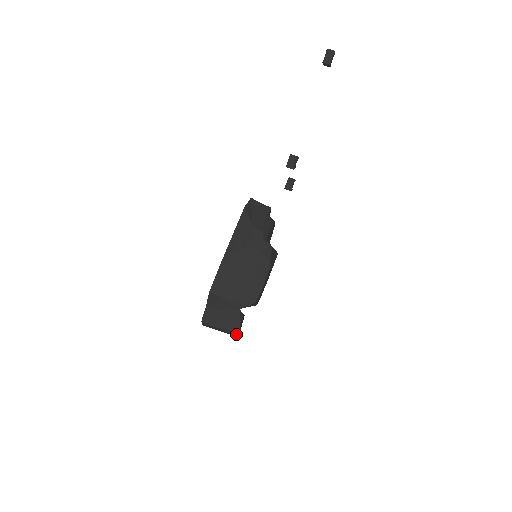
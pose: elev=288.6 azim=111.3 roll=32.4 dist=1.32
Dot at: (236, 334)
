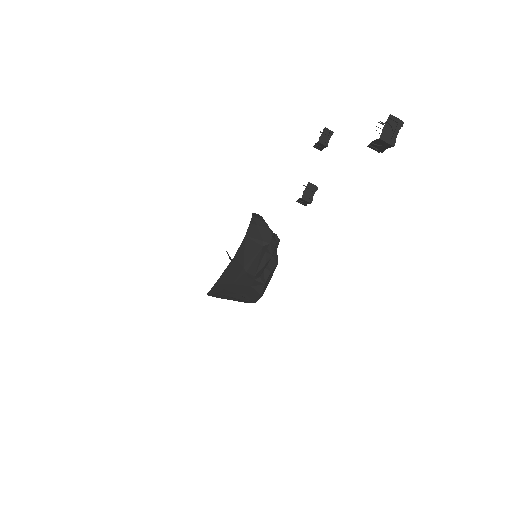
Dot at: occluded
